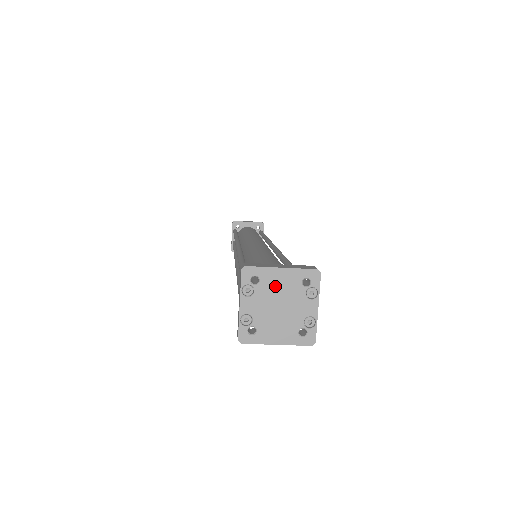
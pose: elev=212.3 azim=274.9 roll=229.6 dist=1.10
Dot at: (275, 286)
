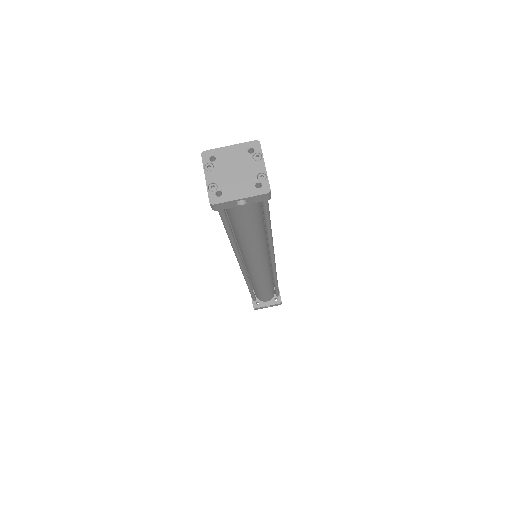
Dot at: (228, 159)
